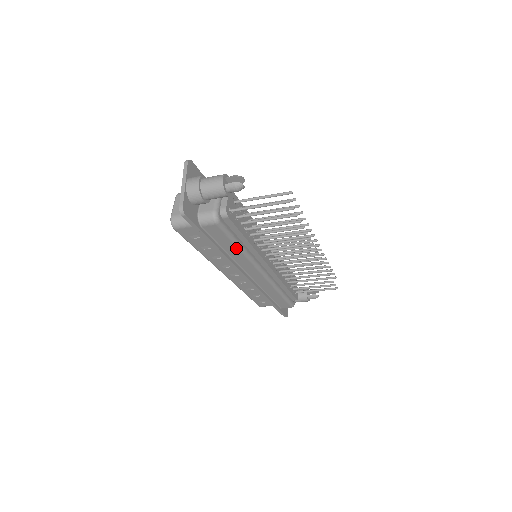
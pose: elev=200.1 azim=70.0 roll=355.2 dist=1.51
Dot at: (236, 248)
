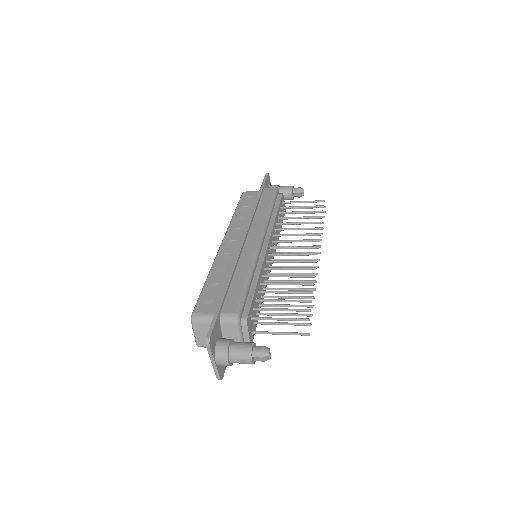
Dot at: occluded
